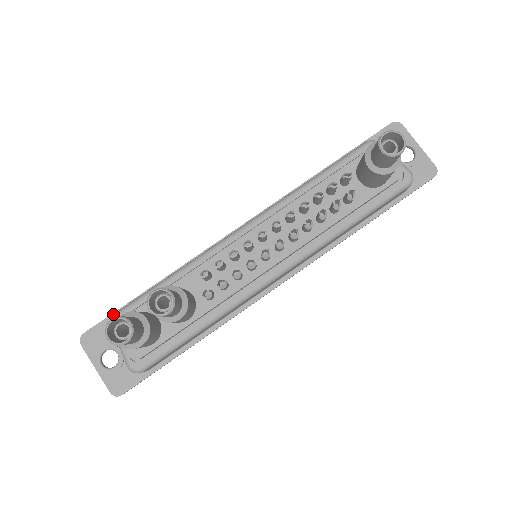
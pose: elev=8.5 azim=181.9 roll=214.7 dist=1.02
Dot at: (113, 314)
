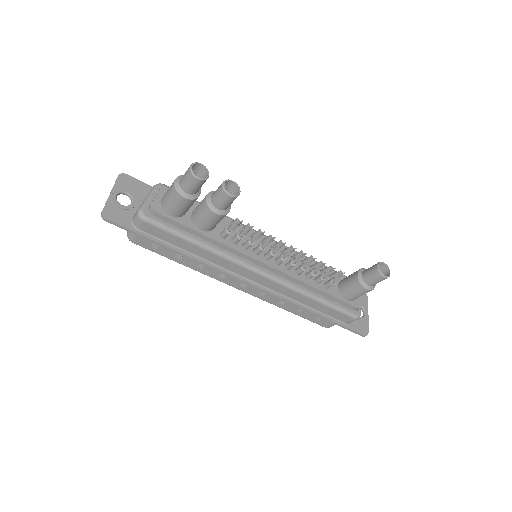
Dot at: occluded
